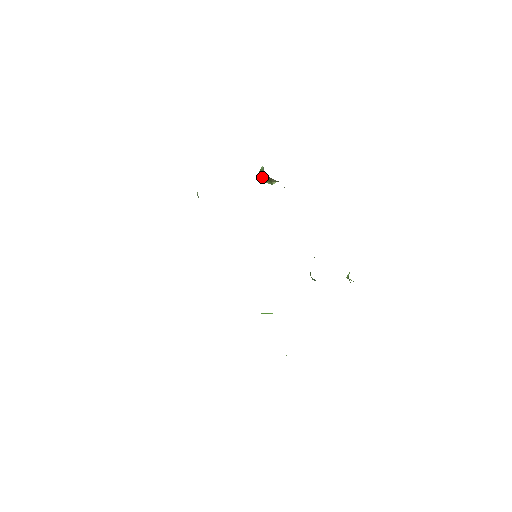
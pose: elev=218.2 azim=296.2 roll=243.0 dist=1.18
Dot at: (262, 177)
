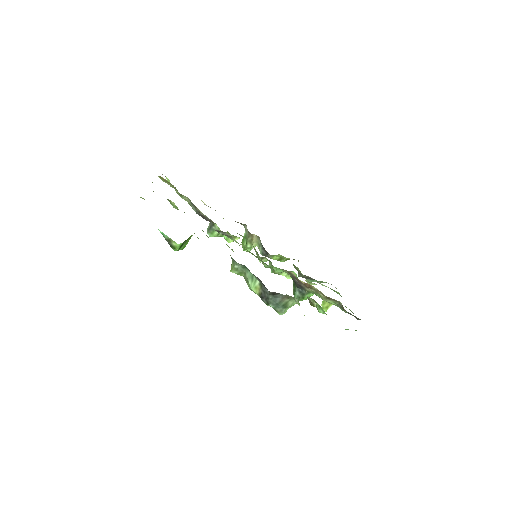
Dot at: (245, 243)
